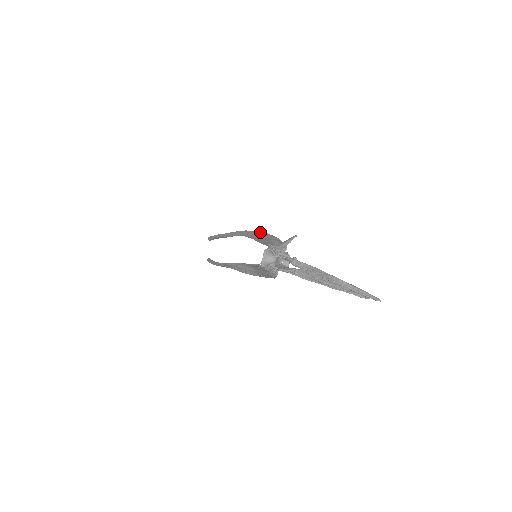
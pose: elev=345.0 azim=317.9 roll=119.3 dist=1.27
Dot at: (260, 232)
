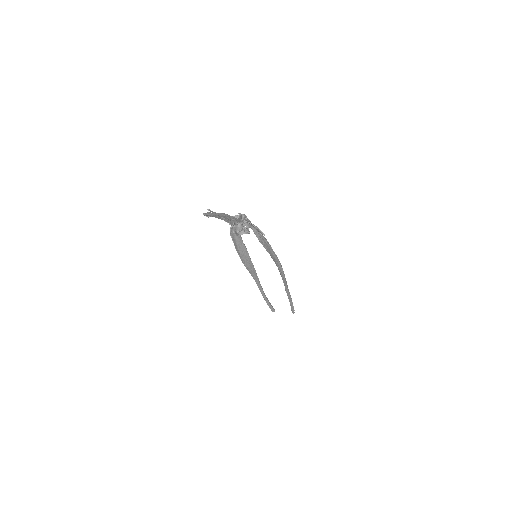
Dot at: occluded
